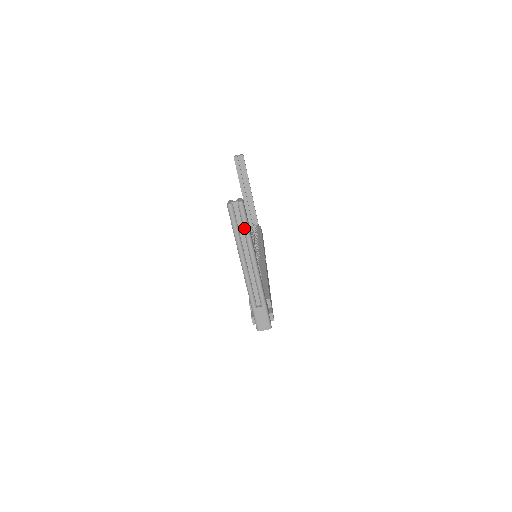
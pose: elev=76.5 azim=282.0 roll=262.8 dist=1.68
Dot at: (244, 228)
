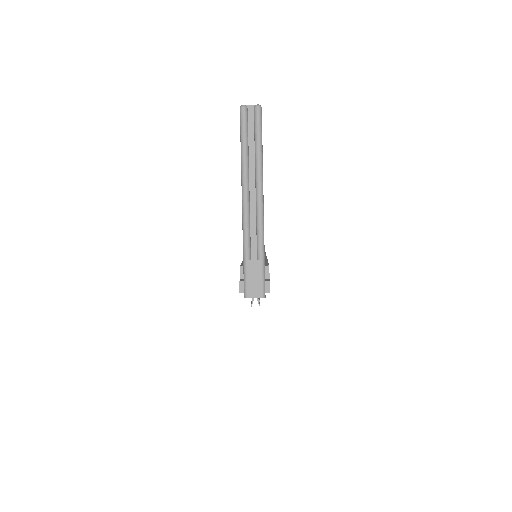
Dot at: (256, 141)
